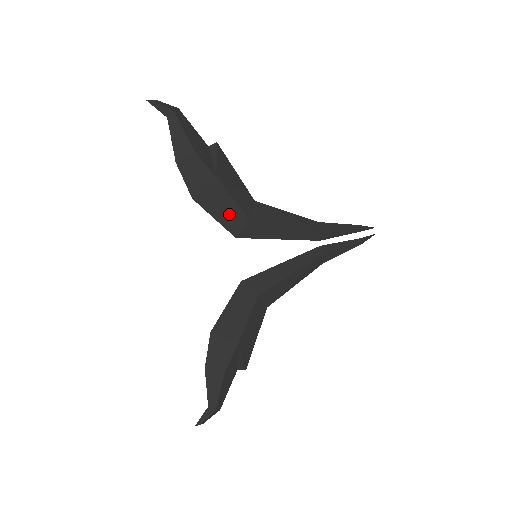
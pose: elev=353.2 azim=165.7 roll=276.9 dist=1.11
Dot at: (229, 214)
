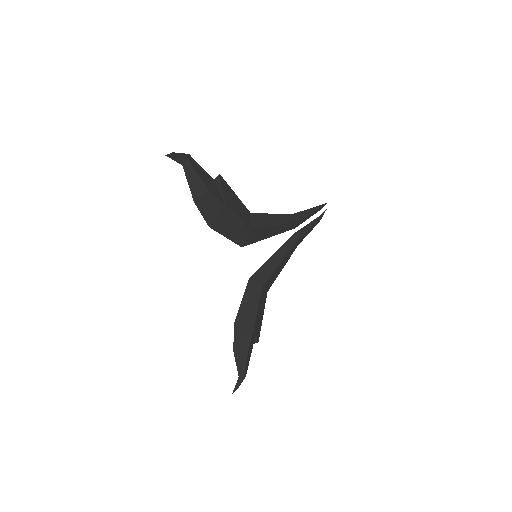
Dot at: (236, 231)
